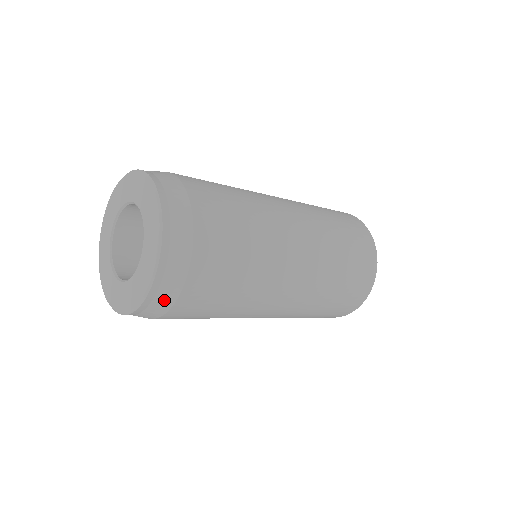
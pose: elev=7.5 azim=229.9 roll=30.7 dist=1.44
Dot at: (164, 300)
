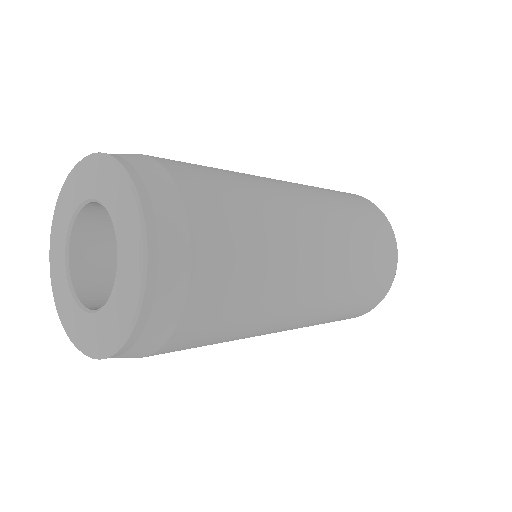
Dot at: (155, 335)
